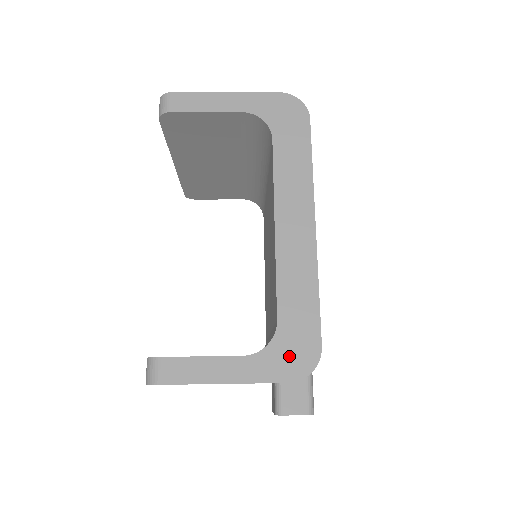
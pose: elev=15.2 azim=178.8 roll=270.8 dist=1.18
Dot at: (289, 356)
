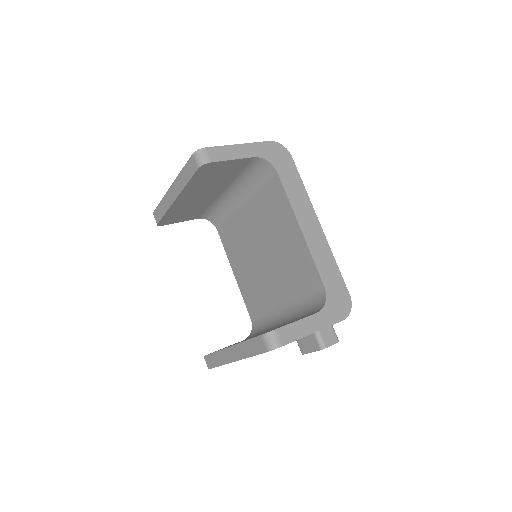
Dot at: (338, 305)
